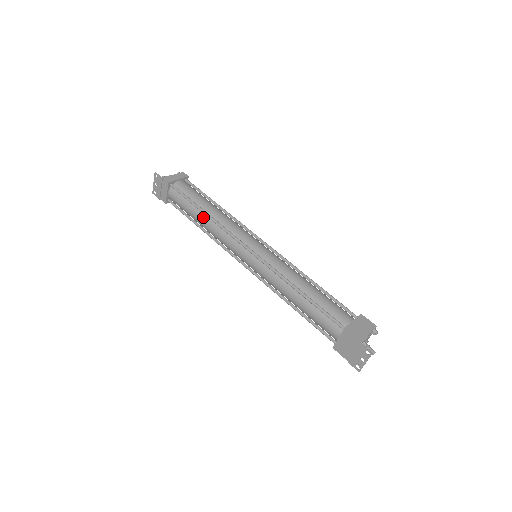
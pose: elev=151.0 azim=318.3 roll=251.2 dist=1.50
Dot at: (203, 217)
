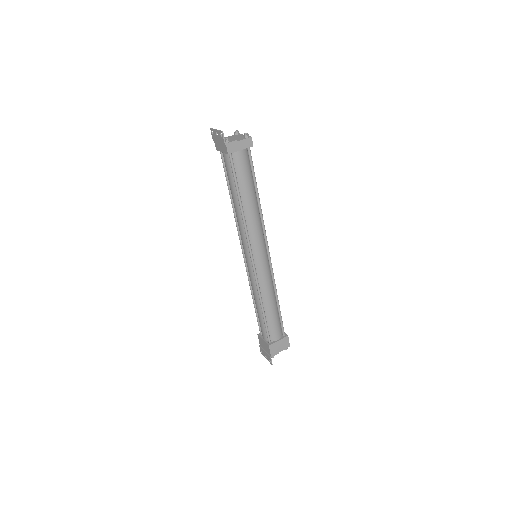
Dot at: (238, 204)
